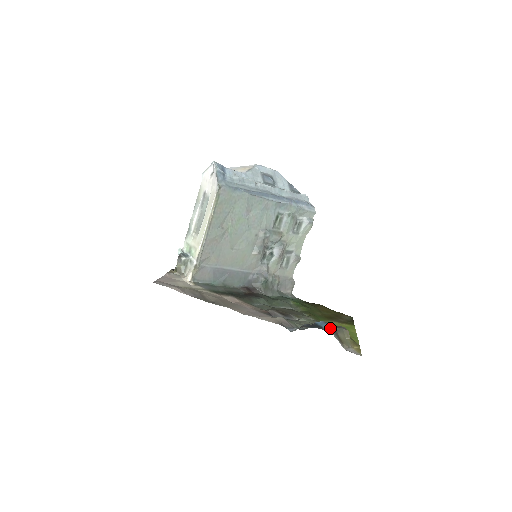
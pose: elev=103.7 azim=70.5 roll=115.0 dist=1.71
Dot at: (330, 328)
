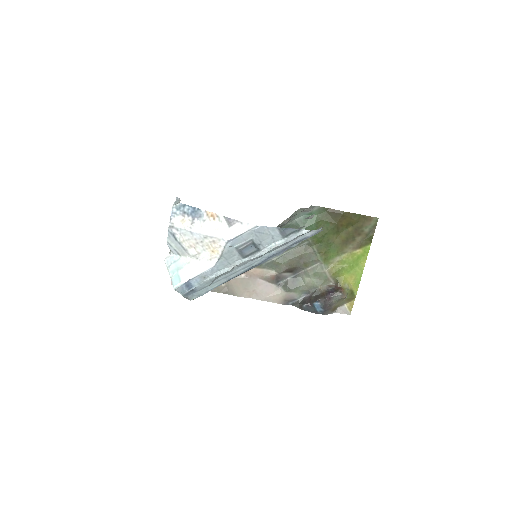
Dot at: (324, 313)
